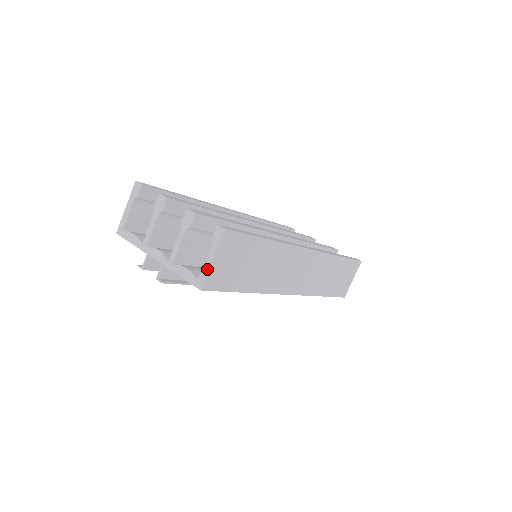
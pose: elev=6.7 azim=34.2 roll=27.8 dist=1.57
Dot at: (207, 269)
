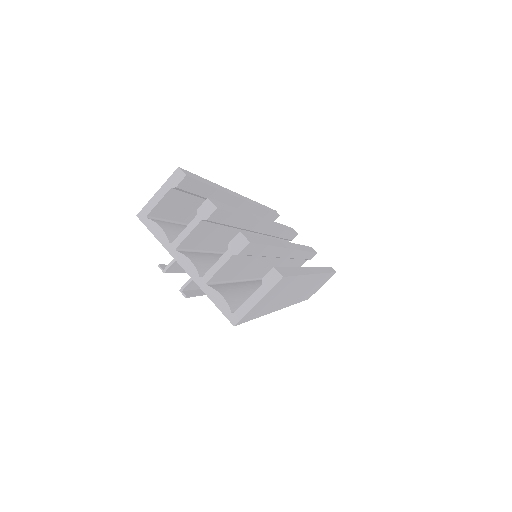
Dot at: (248, 308)
